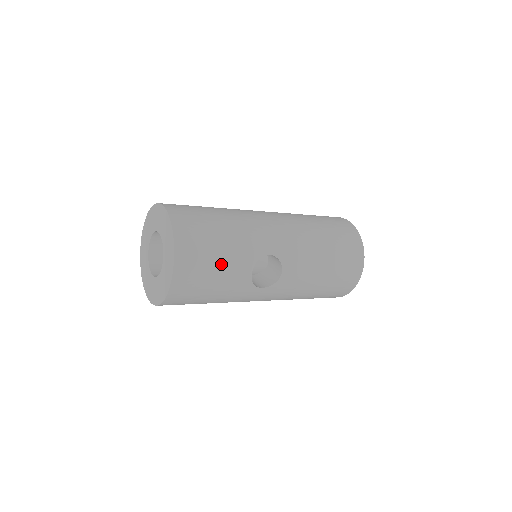
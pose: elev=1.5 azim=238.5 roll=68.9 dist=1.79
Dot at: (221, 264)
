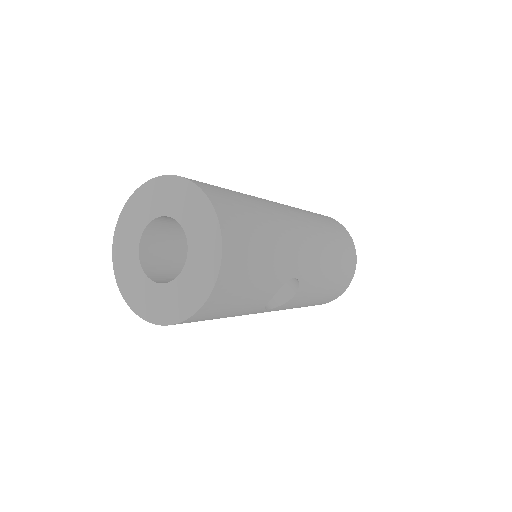
Dot at: (253, 290)
